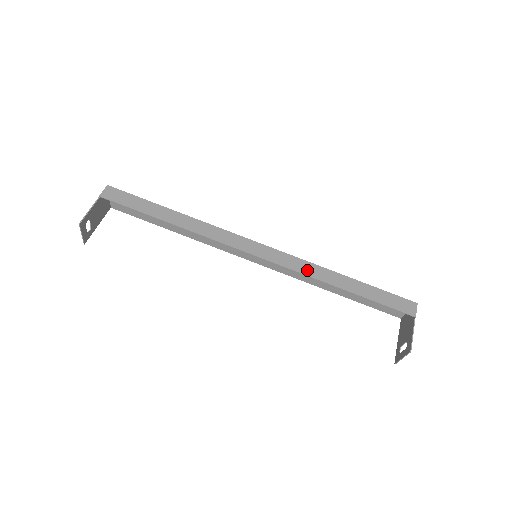
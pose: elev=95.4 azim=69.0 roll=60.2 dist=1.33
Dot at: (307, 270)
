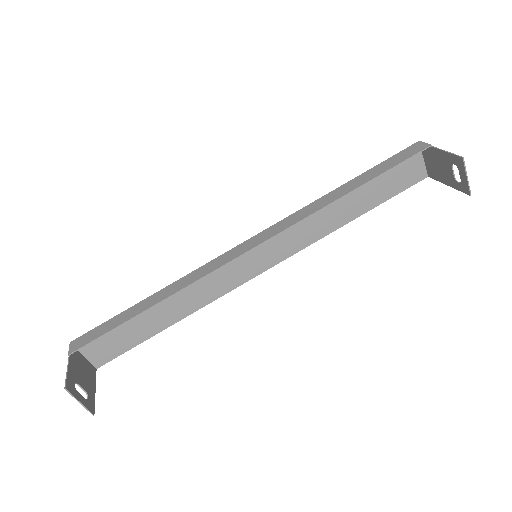
Dot at: (306, 213)
